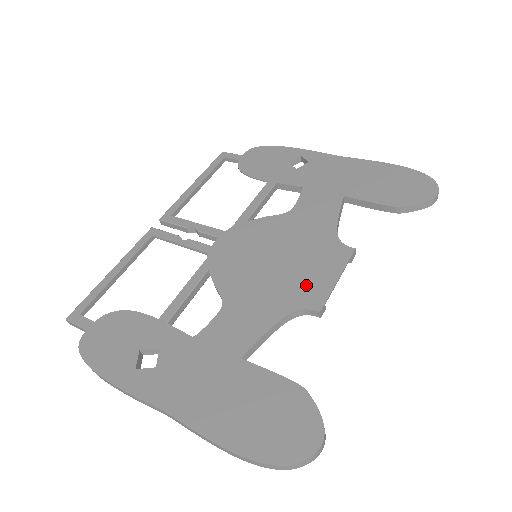
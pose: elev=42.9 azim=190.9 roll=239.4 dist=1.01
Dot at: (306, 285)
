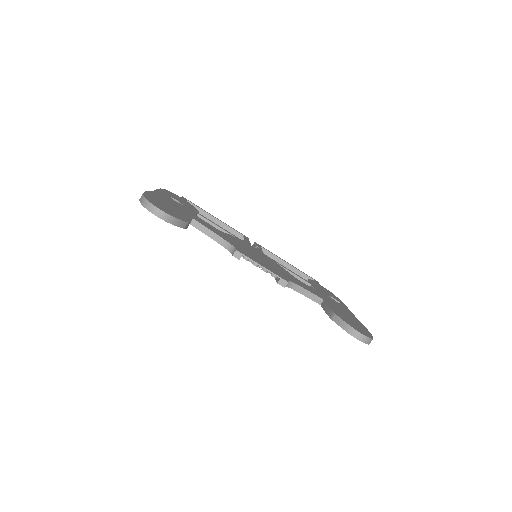
Dot at: (250, 255)
